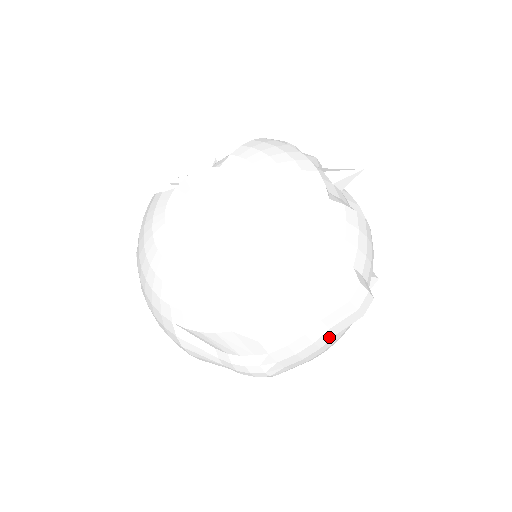
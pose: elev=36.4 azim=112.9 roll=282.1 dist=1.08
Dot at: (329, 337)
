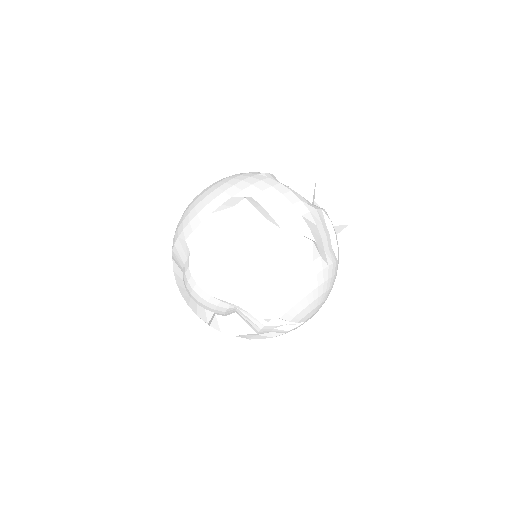
Dot at: (229, 245)
